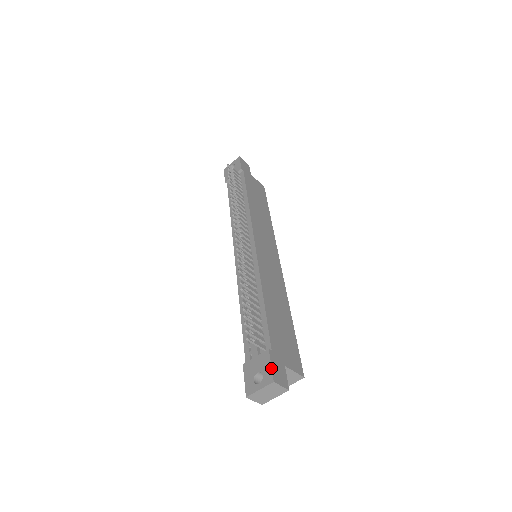
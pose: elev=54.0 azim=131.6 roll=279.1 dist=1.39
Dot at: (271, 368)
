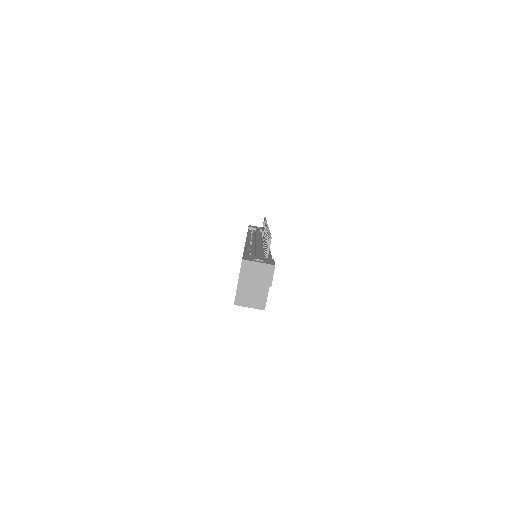
Dot at: occluded
